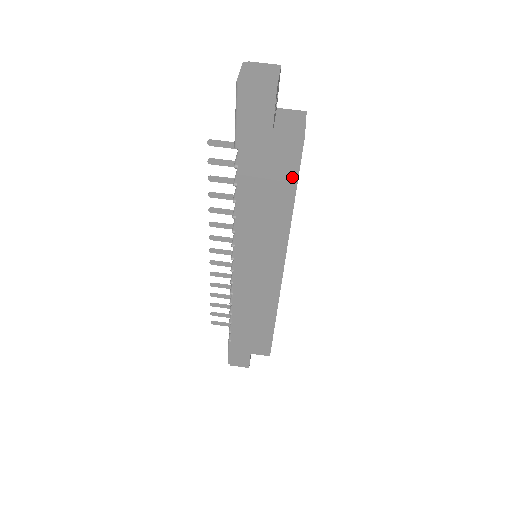
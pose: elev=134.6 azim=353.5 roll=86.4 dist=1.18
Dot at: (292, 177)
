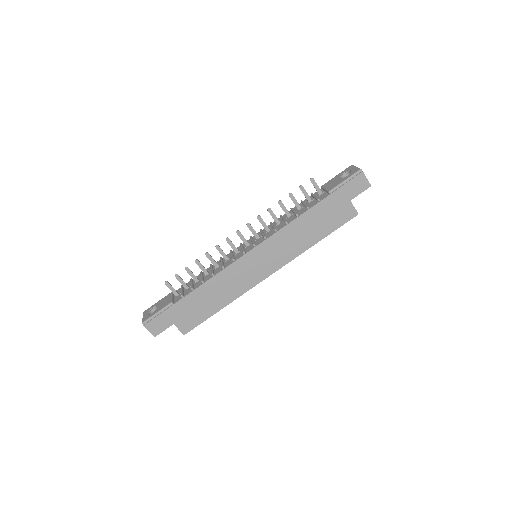
Dot at: (335, 227)
